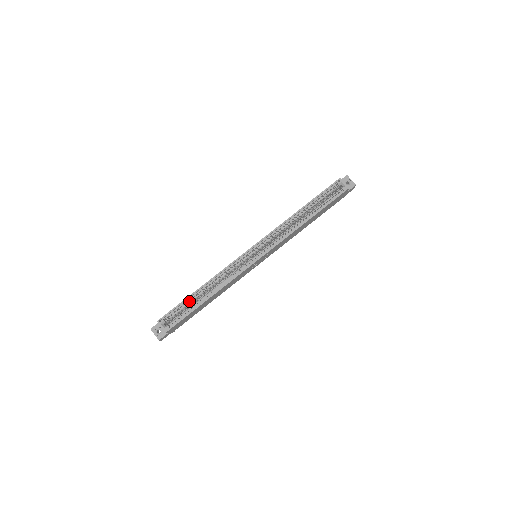
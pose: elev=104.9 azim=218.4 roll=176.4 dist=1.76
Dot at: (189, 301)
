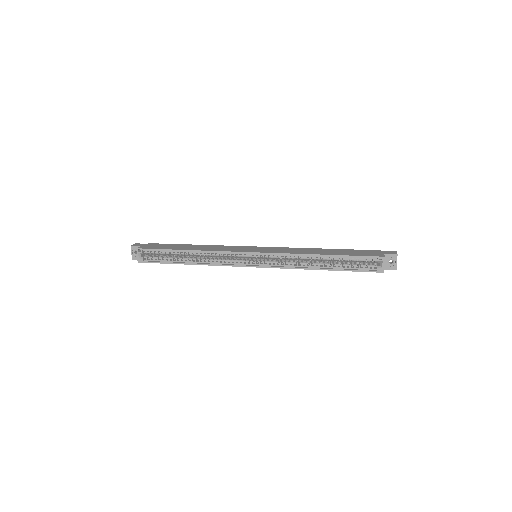
Dot at: (172, 253)
